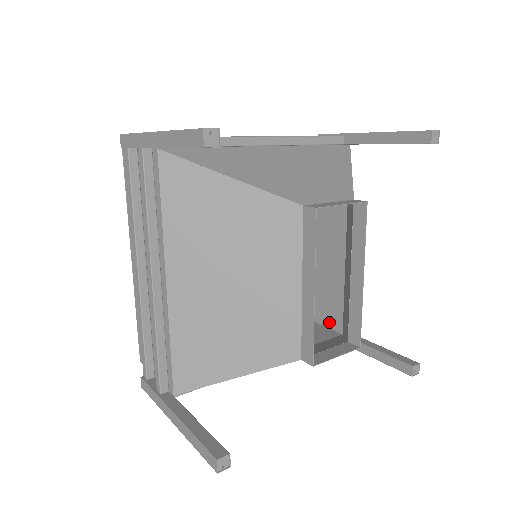
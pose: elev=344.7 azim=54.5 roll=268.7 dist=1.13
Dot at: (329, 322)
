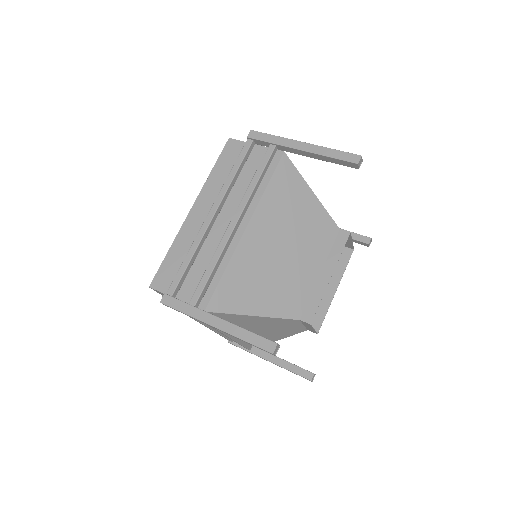
Dot at: occluded
